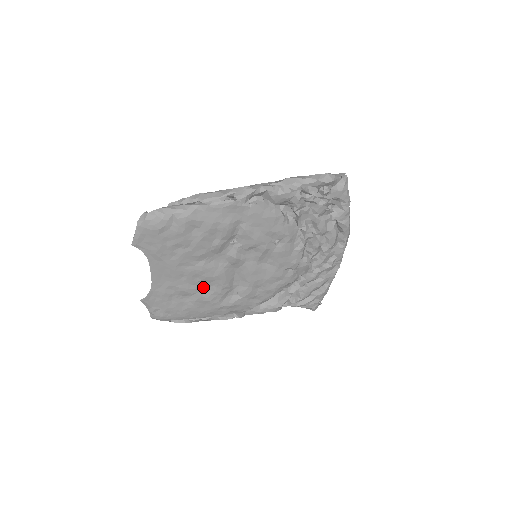
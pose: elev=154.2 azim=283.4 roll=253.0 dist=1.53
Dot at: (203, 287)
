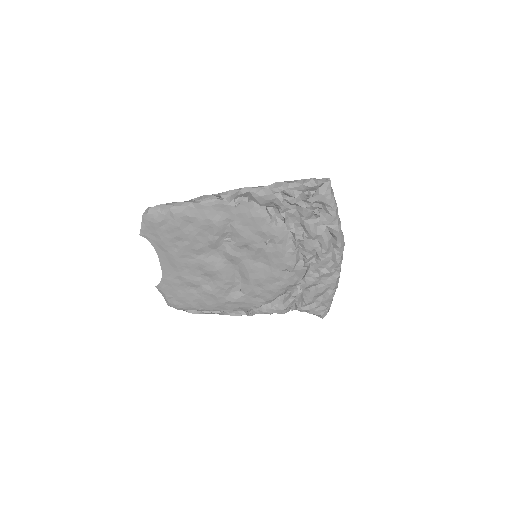
Dot at: (207, 280)
